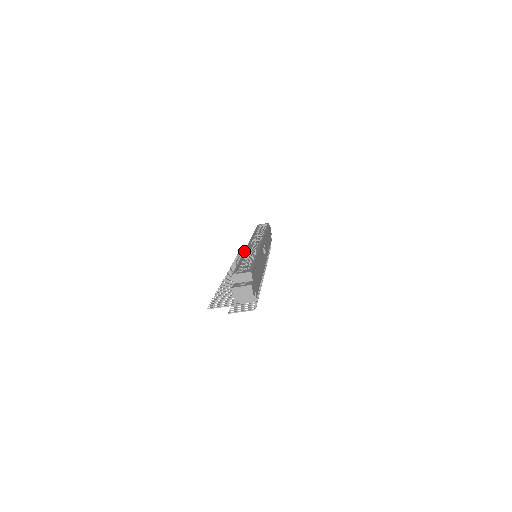
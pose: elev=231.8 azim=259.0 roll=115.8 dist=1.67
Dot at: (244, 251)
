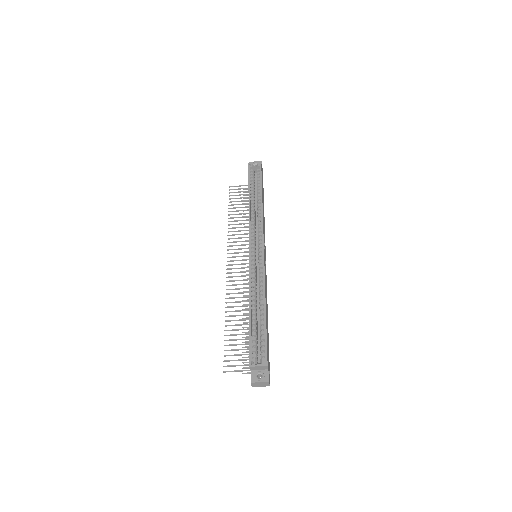
Dot at: (249, 282)
